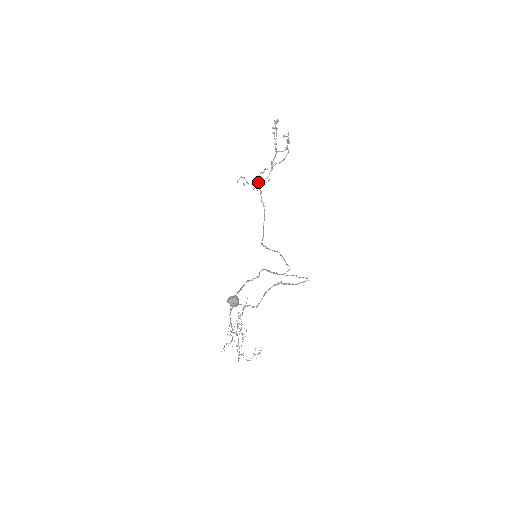
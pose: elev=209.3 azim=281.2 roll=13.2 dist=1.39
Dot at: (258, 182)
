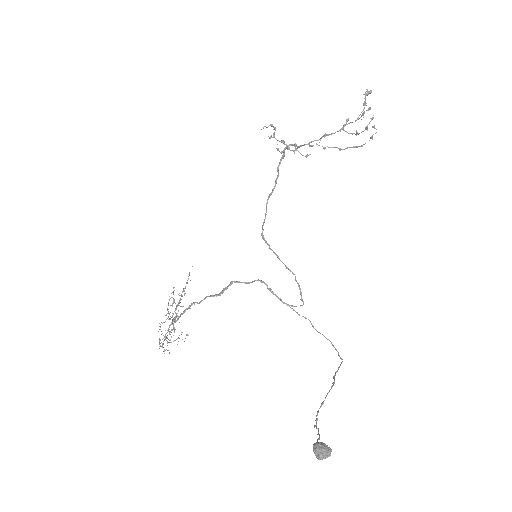
Dot at: (294, 150)
